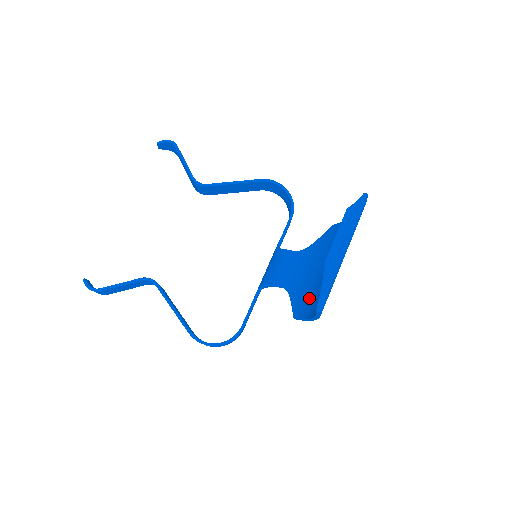
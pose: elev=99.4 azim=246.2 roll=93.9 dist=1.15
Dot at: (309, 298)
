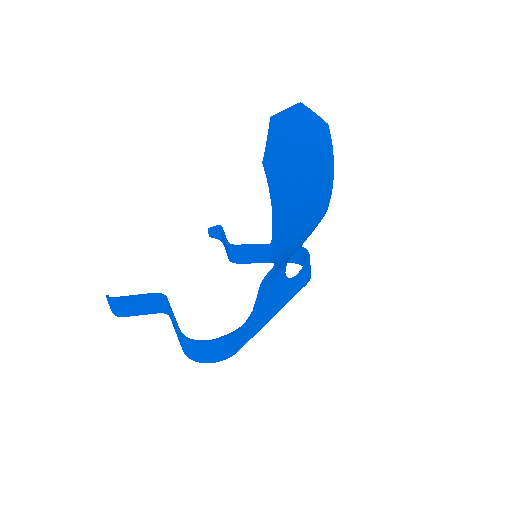
Dot at: occluded
